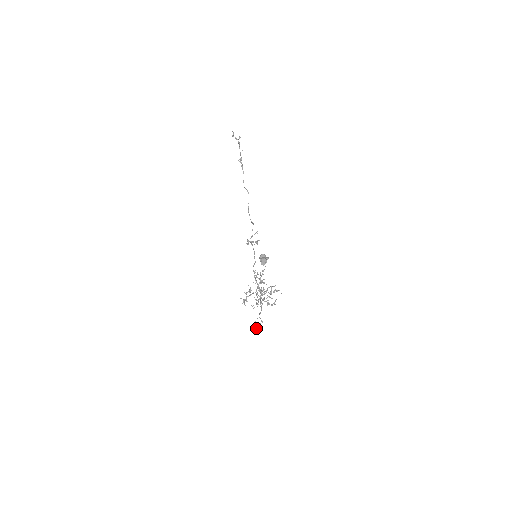
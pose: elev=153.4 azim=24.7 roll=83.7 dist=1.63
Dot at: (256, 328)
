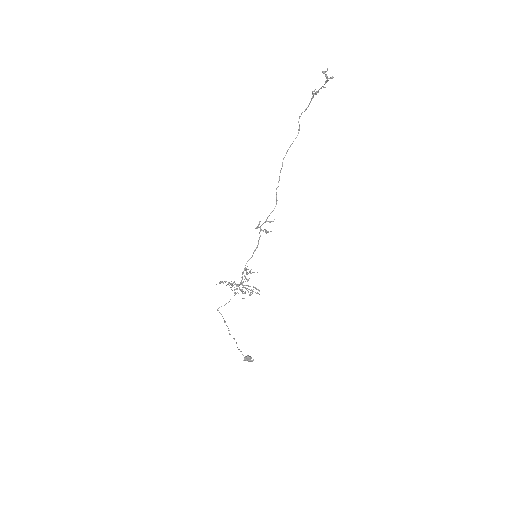
Dot at: occluded
